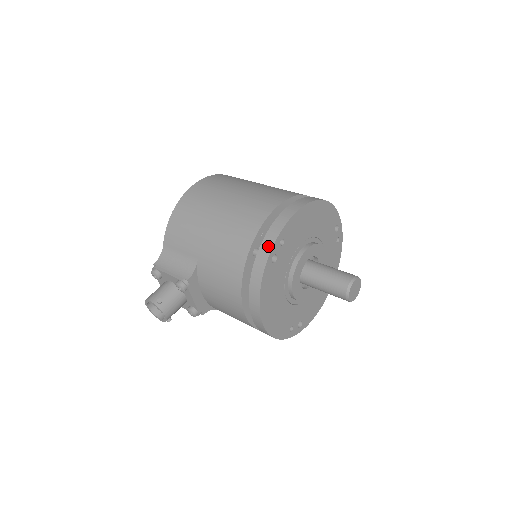
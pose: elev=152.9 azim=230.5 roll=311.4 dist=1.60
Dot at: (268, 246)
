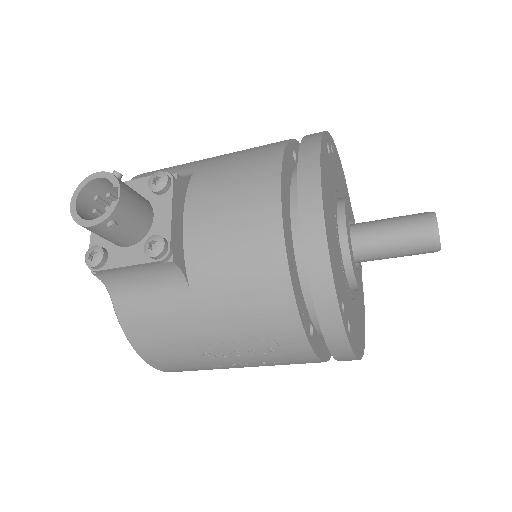
Dot at: occluded
